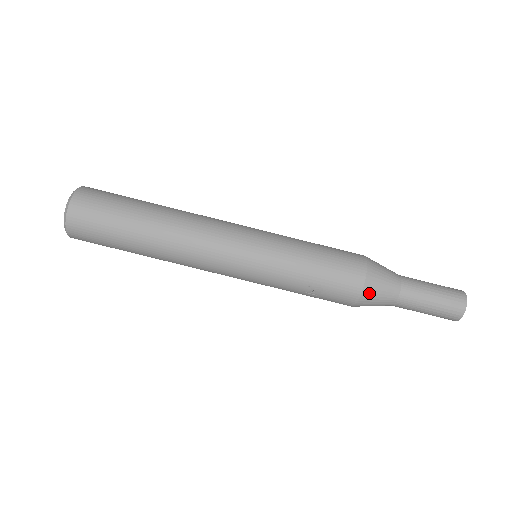
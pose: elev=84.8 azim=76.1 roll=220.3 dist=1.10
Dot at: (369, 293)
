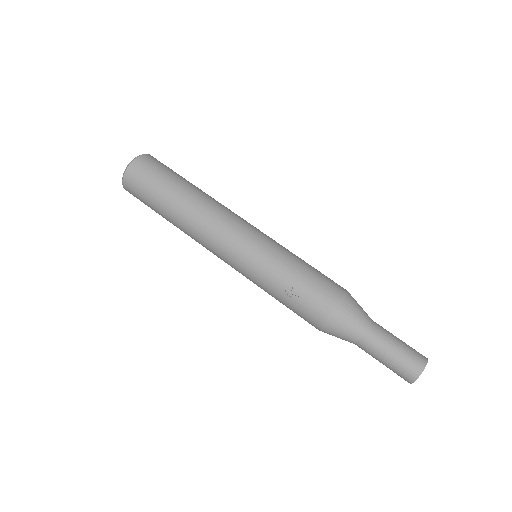
Dot at: (341, 312)
